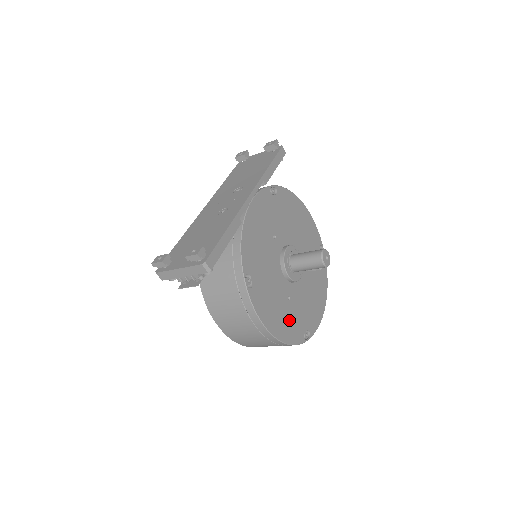
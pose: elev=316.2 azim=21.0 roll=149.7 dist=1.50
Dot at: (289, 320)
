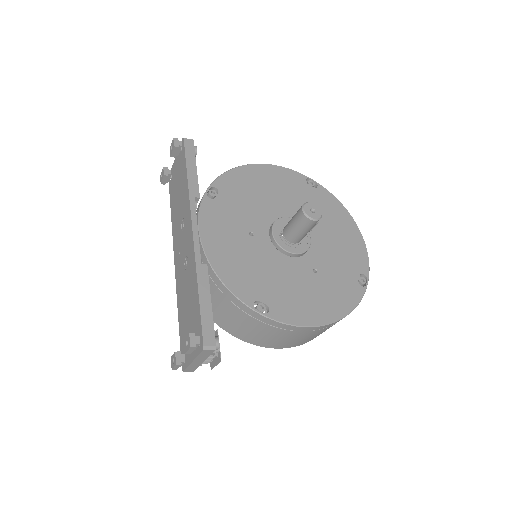
Dot at: (333, 290)
